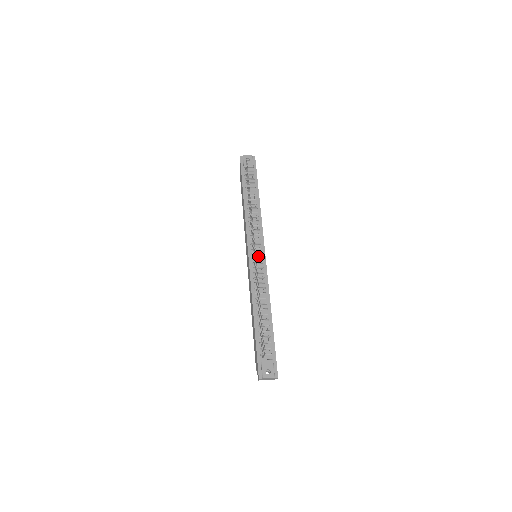
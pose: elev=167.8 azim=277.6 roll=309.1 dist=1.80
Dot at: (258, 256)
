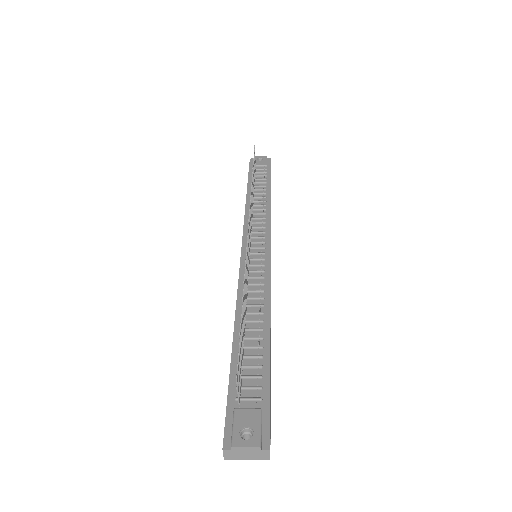
Dot at: (258, 251)
